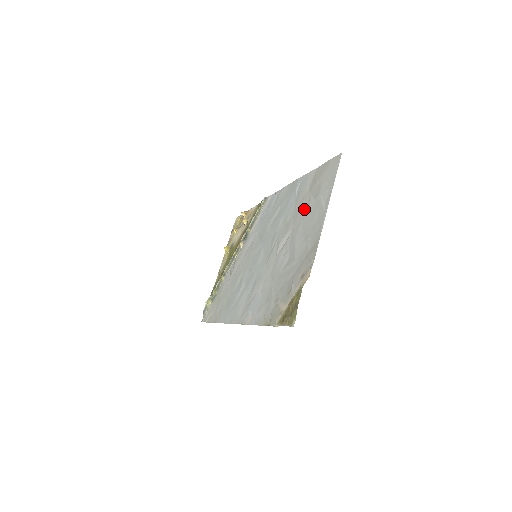
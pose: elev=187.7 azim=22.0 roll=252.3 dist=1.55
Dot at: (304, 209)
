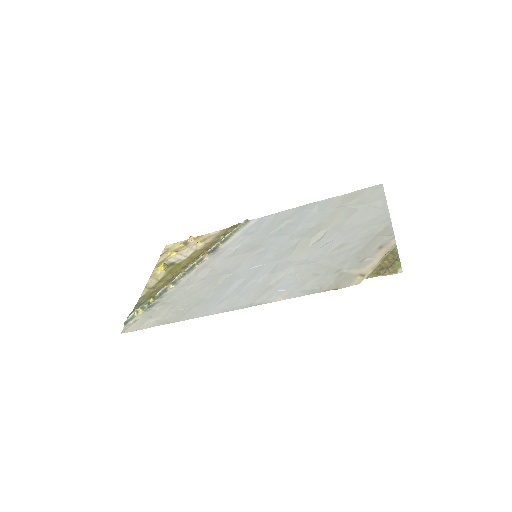
Dot at: (343, 215)
